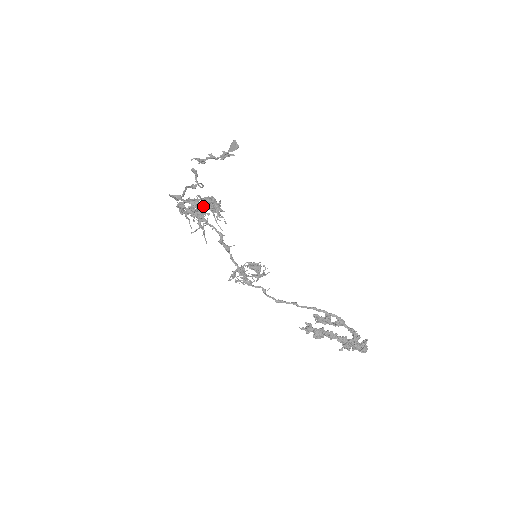
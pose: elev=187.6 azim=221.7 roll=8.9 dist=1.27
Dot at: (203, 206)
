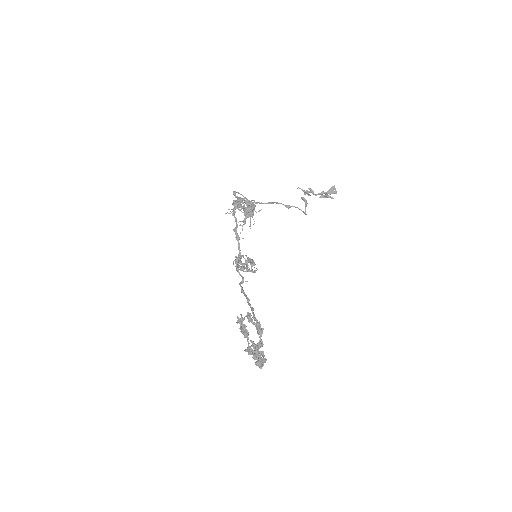
Dot at: (243, 205)
